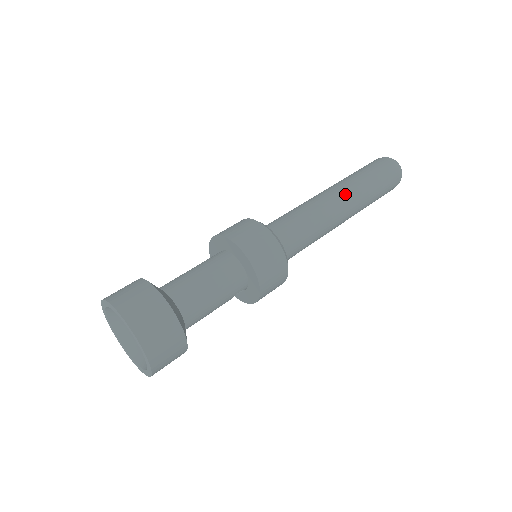
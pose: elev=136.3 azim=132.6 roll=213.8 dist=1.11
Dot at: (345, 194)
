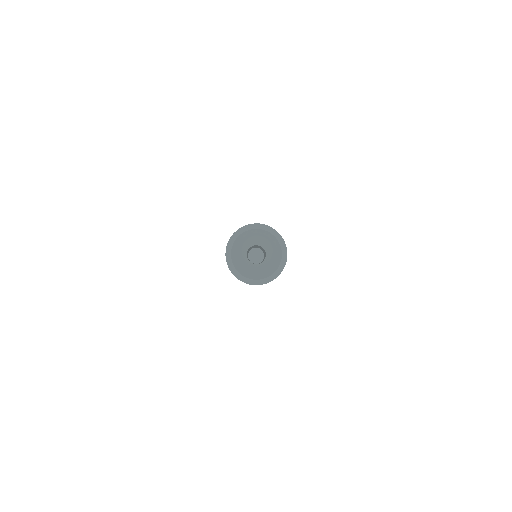
Dot at: occluded
